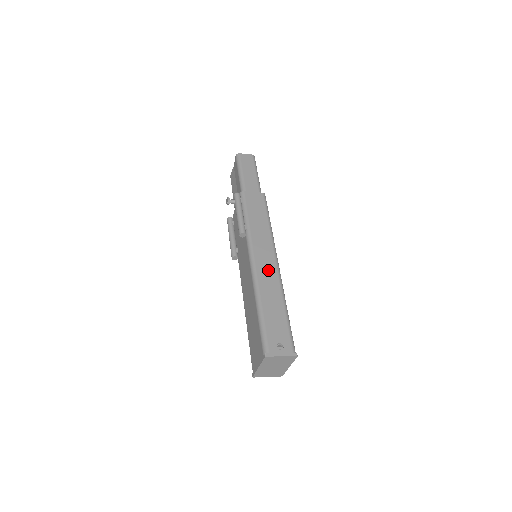
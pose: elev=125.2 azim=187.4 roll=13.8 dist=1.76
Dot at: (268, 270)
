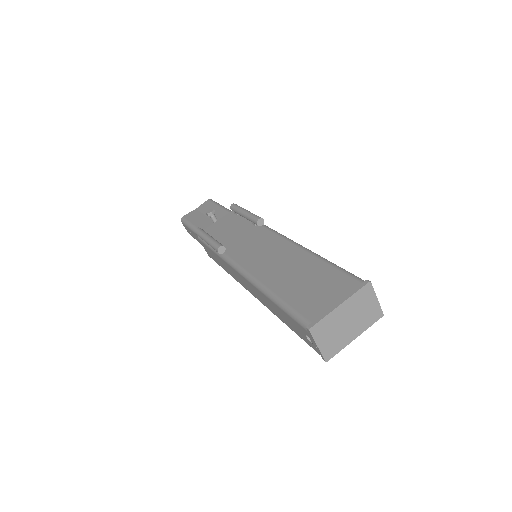
Dot at: occluded
